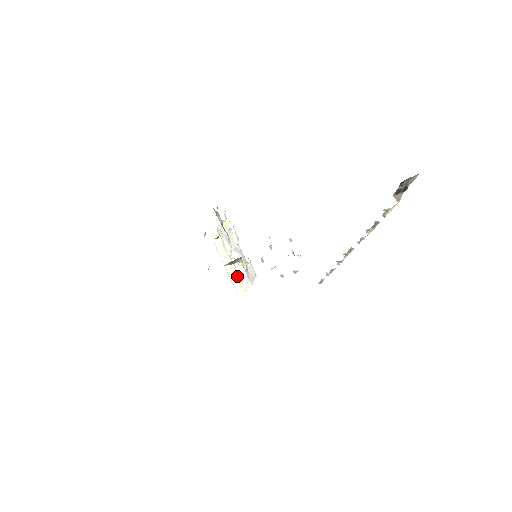
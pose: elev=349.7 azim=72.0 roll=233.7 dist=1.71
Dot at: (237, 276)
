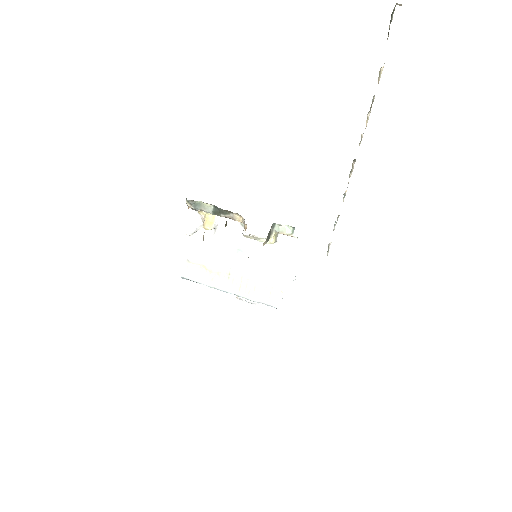
Dot at: (258, 287)
